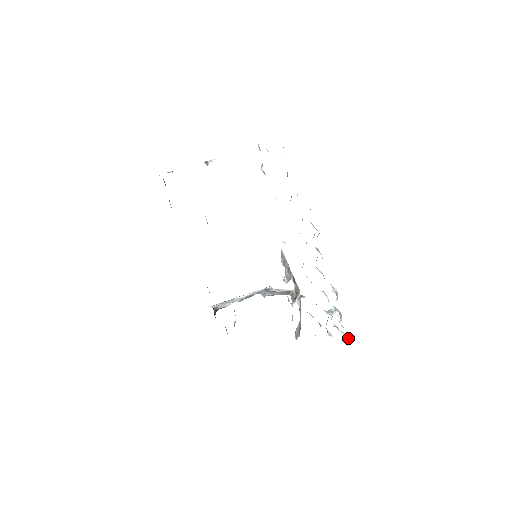
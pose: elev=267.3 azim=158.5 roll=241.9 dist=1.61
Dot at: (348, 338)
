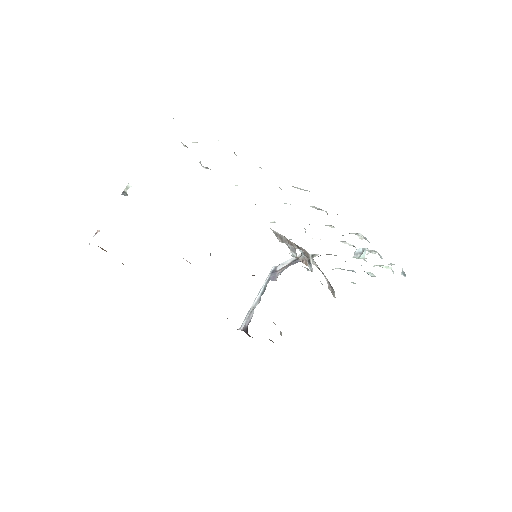
Dot at: (402, 271)
